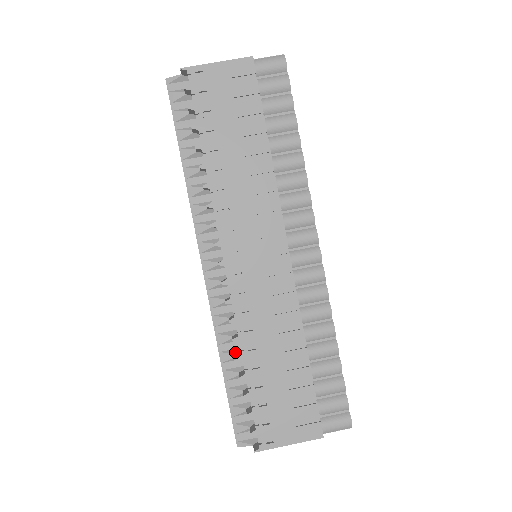
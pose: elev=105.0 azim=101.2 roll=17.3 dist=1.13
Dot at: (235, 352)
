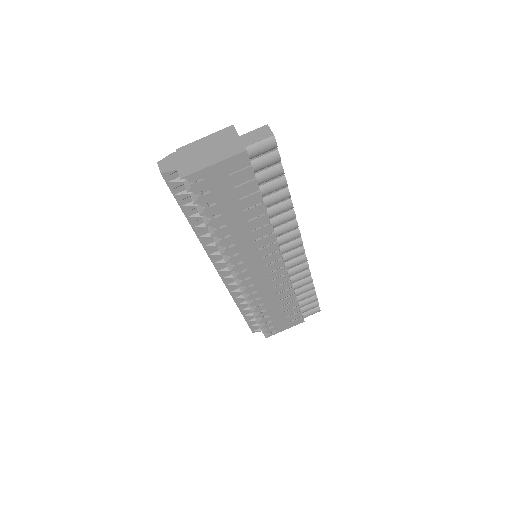
Dot at: occluded
